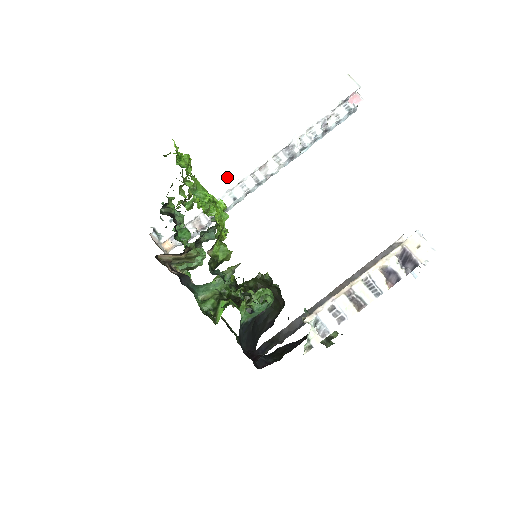
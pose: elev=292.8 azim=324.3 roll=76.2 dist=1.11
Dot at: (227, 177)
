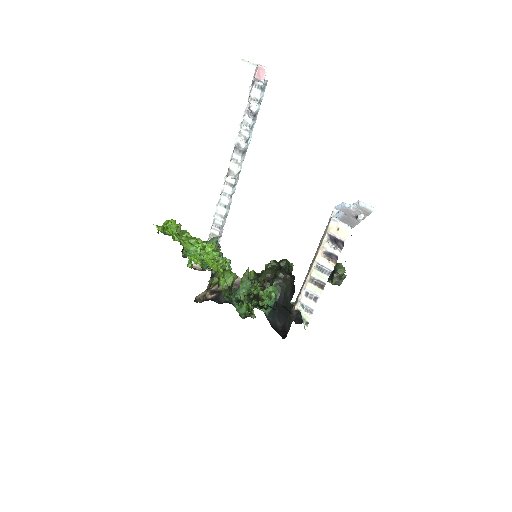
Dot at: (210, 196)
